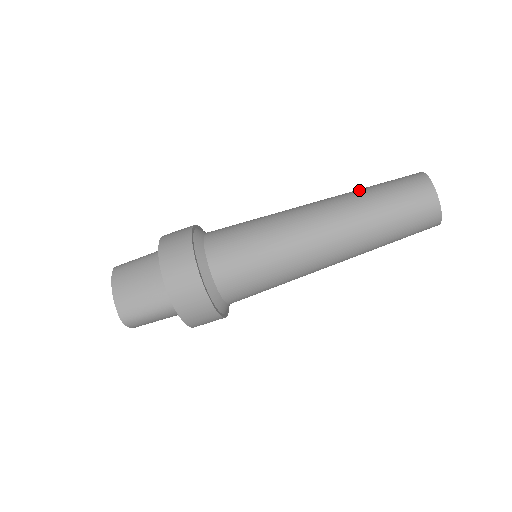
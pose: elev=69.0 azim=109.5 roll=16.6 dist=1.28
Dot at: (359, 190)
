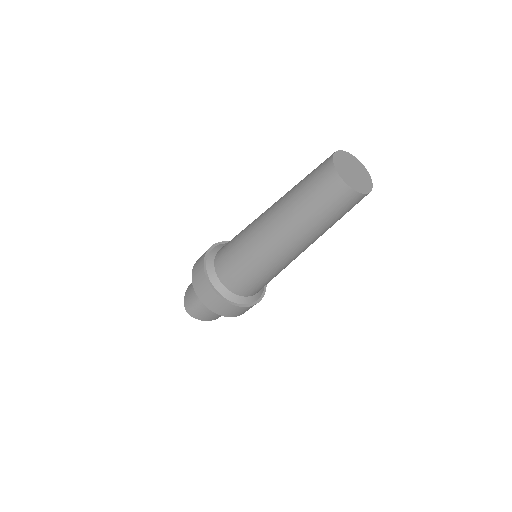
Dot at: (304, 219)
